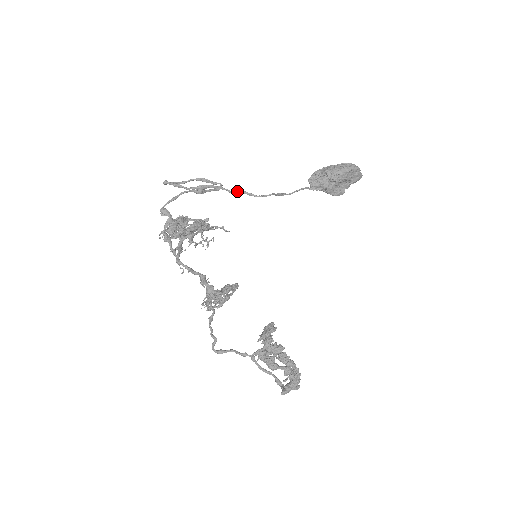
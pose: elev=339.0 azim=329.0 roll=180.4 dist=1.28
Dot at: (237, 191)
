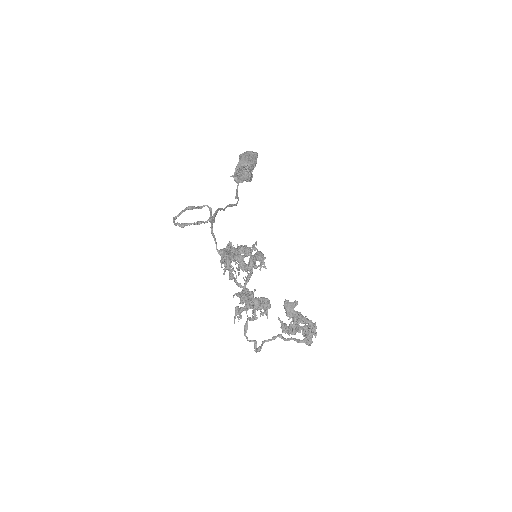
Dot at: (226, 207)
